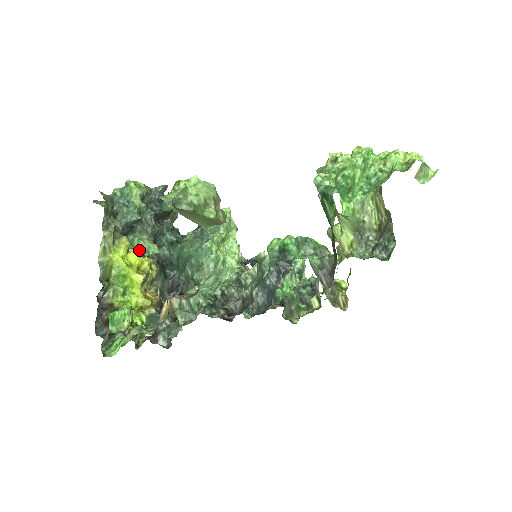
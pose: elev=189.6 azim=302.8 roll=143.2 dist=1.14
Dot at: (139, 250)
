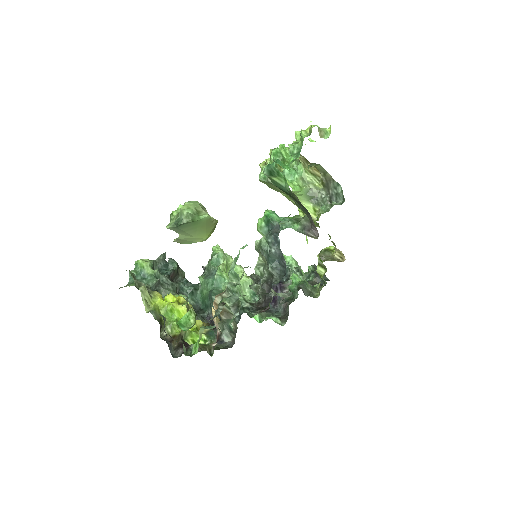
Dot at: occluded
